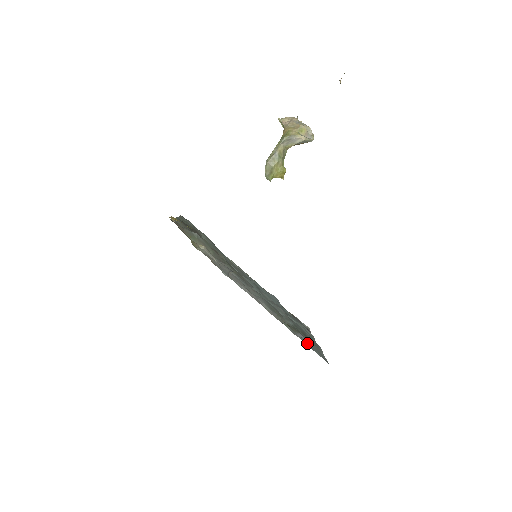
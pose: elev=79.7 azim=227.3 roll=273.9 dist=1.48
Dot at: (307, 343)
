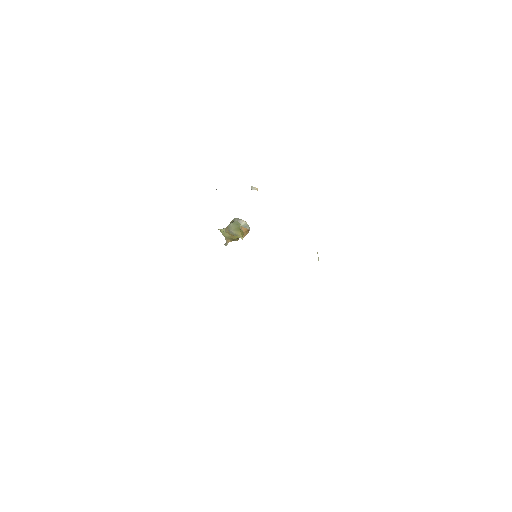
Dot at: occluded
